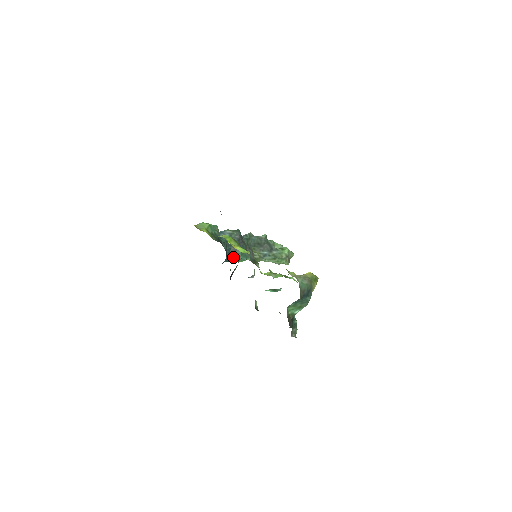
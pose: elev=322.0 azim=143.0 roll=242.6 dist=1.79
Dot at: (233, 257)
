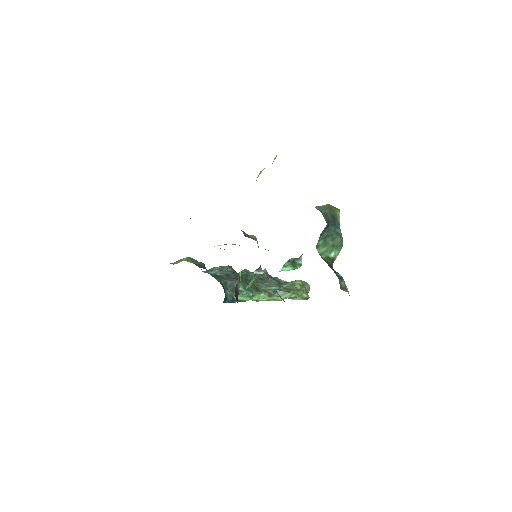
Dot at: (234, 294)
